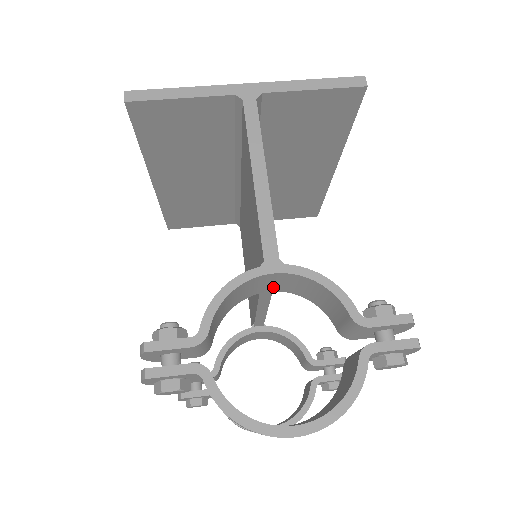
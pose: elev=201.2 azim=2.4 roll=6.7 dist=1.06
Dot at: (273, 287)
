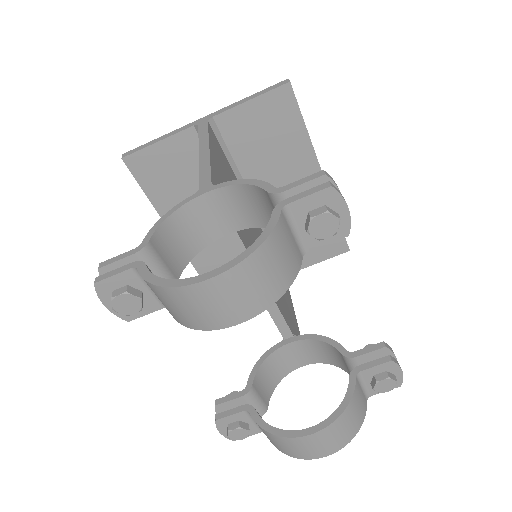
Dot at: (226, 223)
